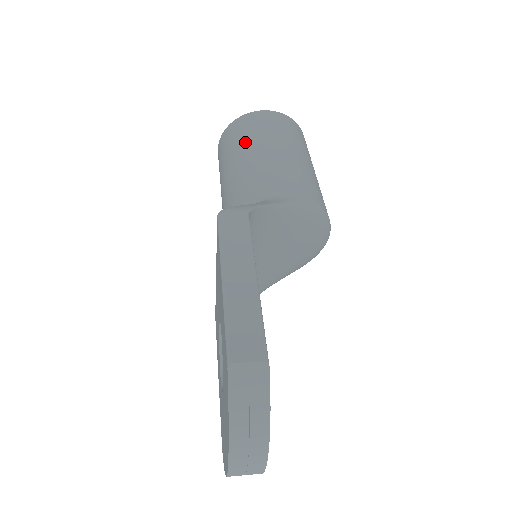
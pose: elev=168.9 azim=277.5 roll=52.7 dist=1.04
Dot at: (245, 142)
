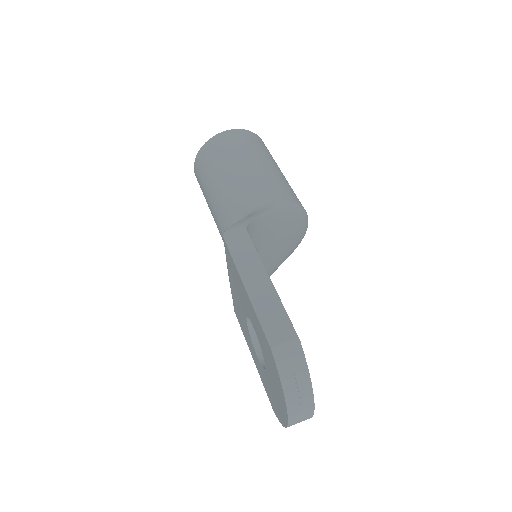
Dot at: (219, 164)
